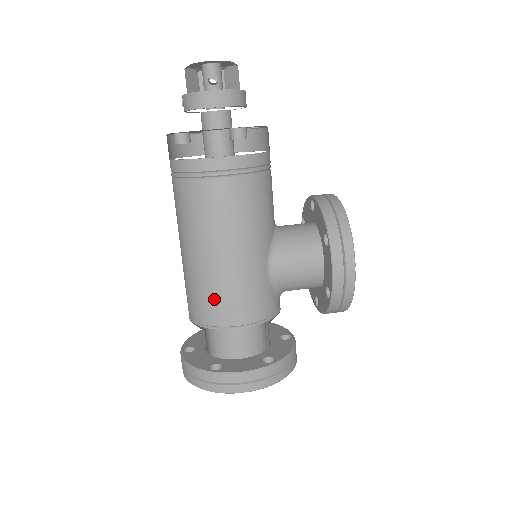
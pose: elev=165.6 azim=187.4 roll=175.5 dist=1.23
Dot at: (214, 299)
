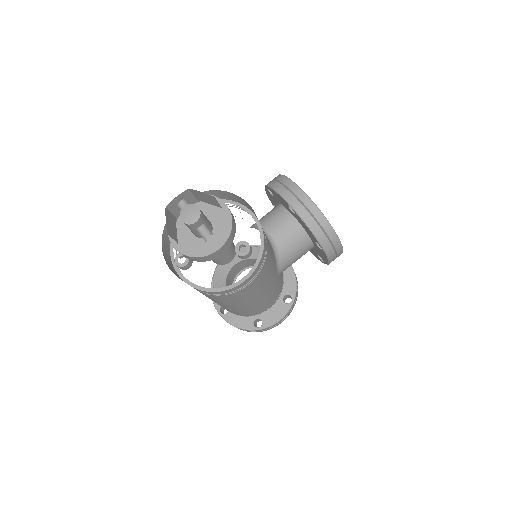
Dot at: (251, 312)
